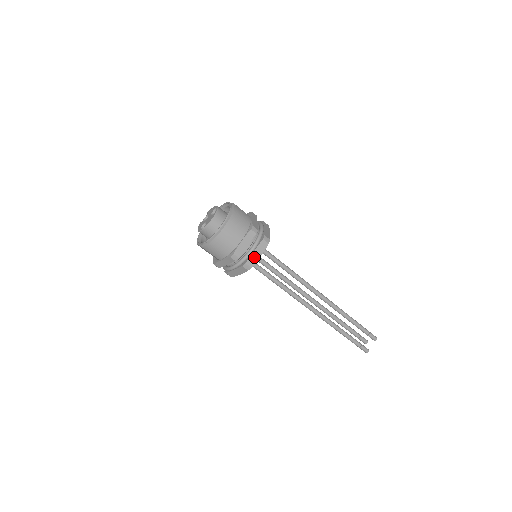
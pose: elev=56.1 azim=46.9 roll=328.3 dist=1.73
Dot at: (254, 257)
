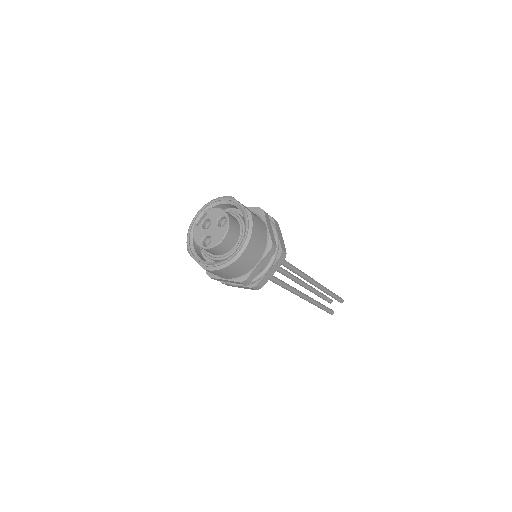
Dot at: (267, 277)
